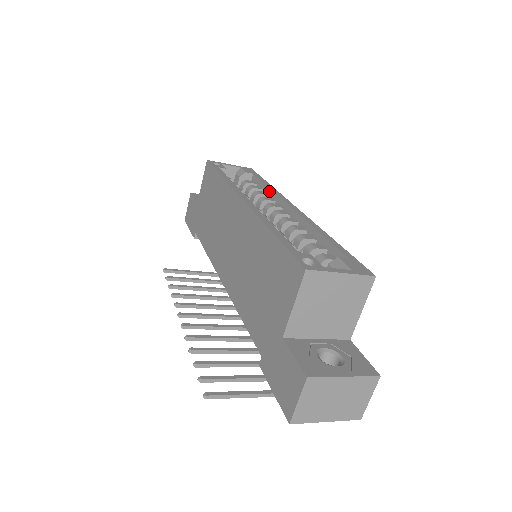
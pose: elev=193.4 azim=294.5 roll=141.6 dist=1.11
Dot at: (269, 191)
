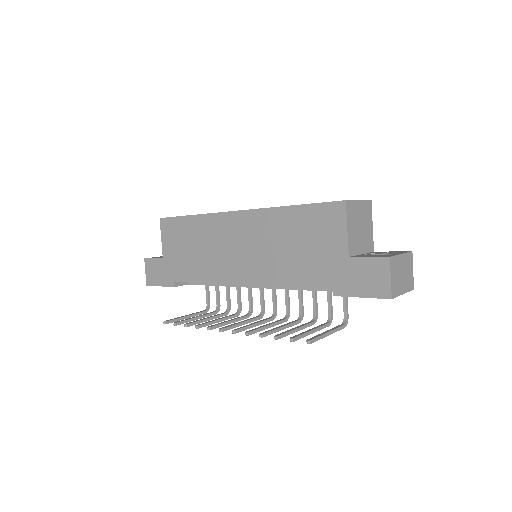
Dot at: occluded
